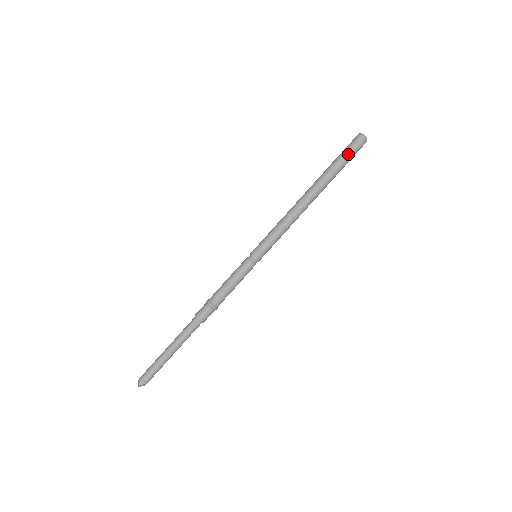
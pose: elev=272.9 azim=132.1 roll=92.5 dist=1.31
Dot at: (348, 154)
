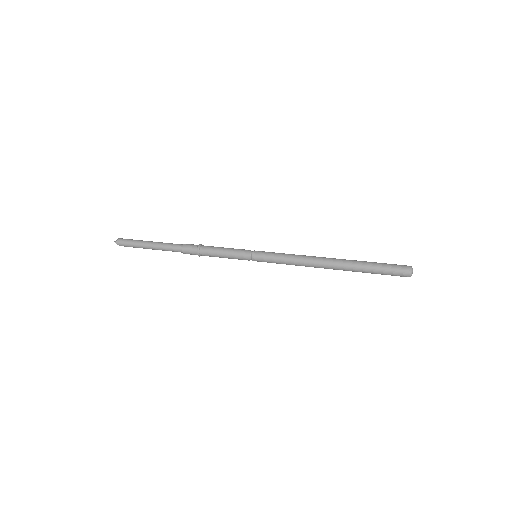
Dot at: (385, 270)
